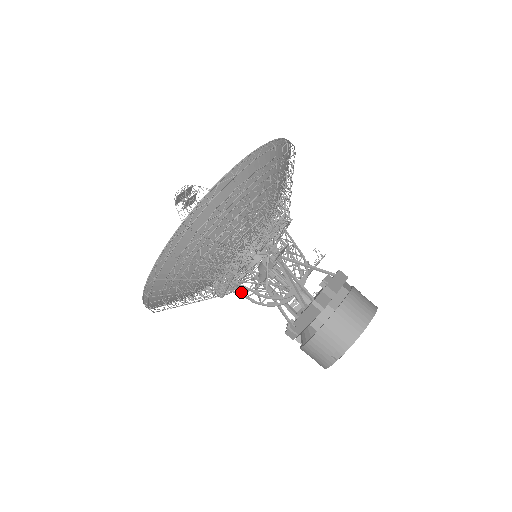
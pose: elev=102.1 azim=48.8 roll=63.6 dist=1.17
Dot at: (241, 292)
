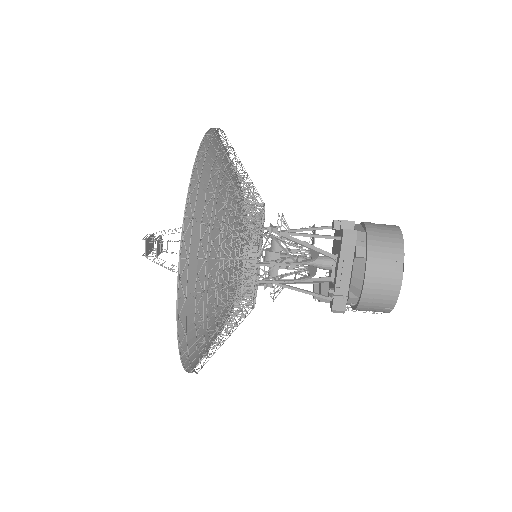
Dot at: (270, 276)
